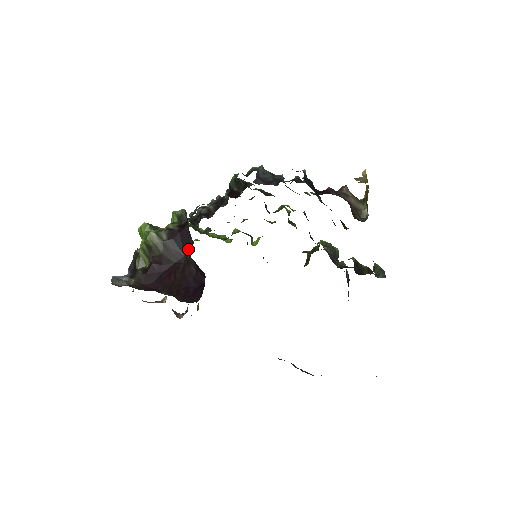
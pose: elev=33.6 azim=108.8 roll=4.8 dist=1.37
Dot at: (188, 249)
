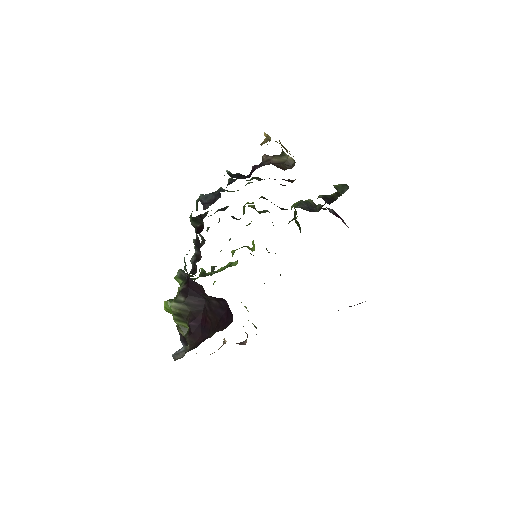
Dot at: (203, 293)
